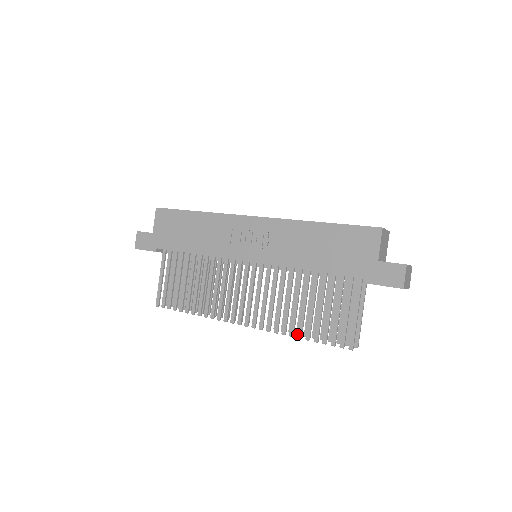
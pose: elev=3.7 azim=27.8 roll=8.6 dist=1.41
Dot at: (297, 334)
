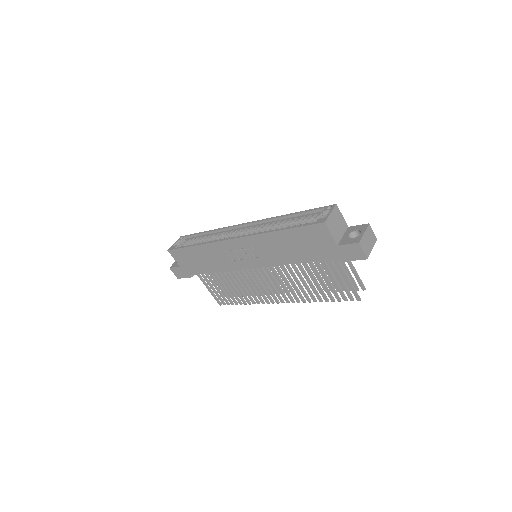
Dot at: occluded
